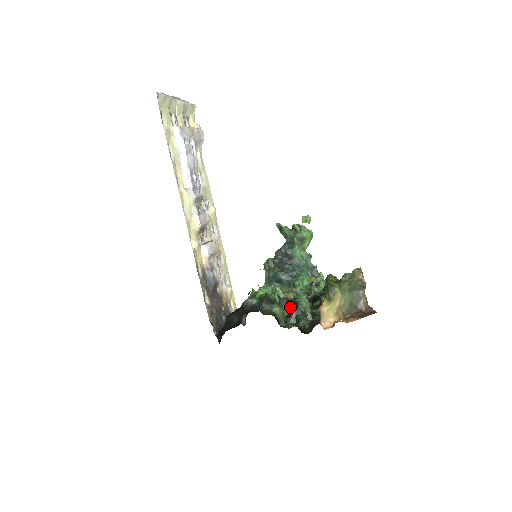
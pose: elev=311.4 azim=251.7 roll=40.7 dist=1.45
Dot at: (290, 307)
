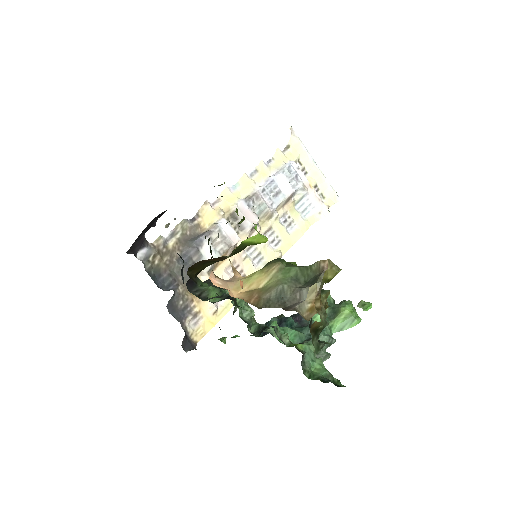
Dot at: occluded
